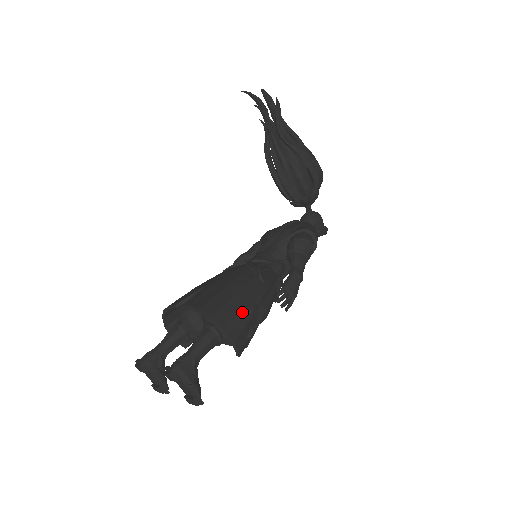
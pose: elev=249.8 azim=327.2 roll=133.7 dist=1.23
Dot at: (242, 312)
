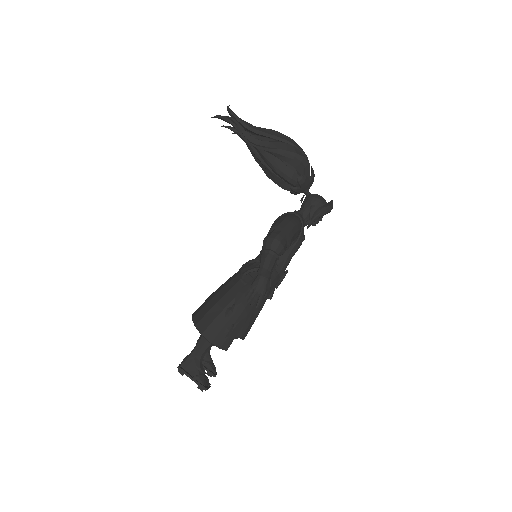
Dot at: (219, 316)
